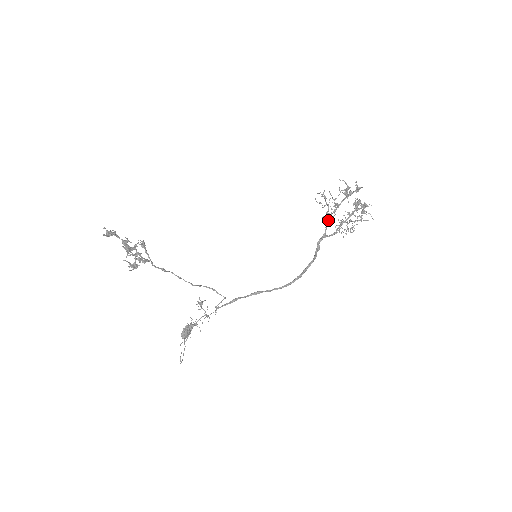
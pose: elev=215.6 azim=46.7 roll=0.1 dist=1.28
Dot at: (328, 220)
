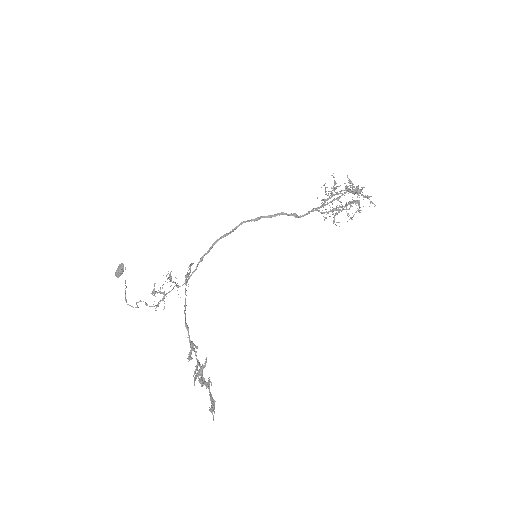
Dot at: (323, 206)
